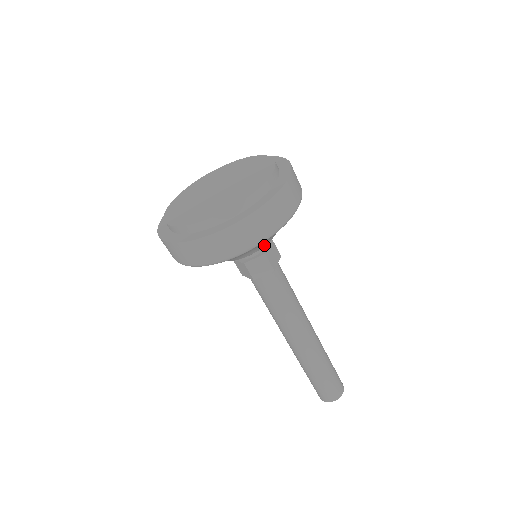
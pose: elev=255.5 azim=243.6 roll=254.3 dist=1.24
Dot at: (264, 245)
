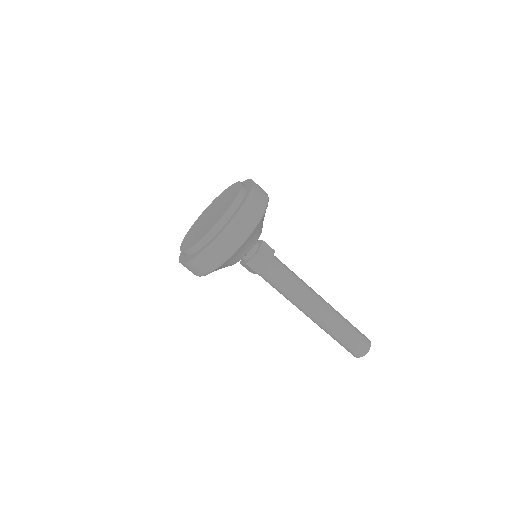
Dot at: (252, 246)
